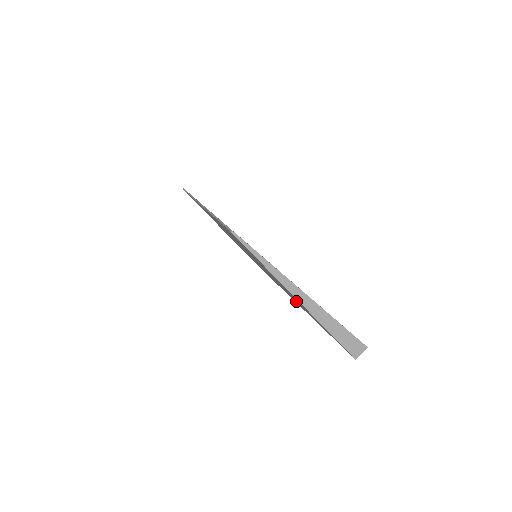
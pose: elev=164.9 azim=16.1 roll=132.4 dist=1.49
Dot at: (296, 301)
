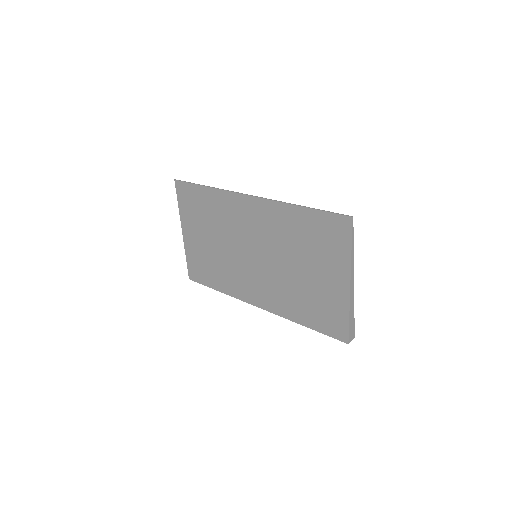
Dot at: (295, 297)
